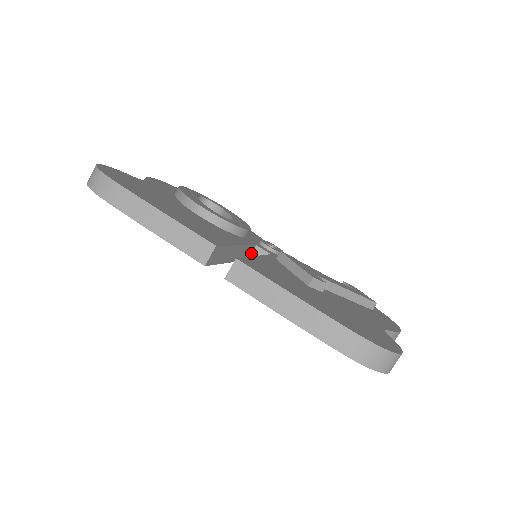
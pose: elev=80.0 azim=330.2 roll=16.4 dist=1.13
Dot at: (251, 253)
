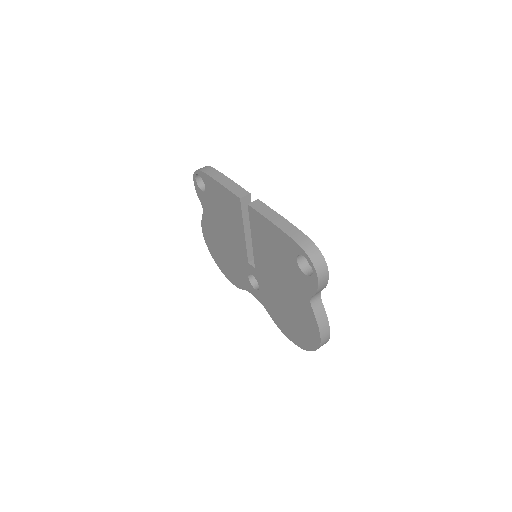
Dot at: (252, 260)
